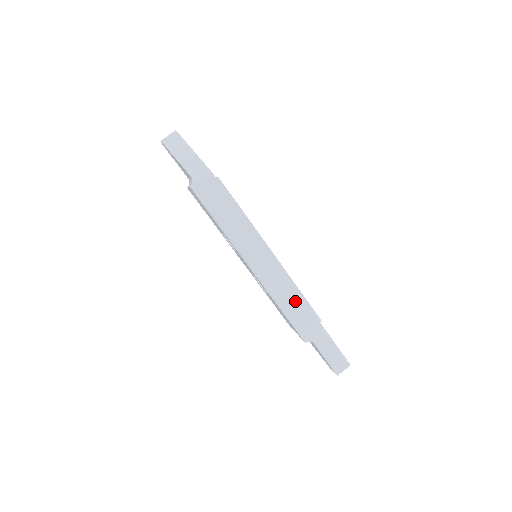
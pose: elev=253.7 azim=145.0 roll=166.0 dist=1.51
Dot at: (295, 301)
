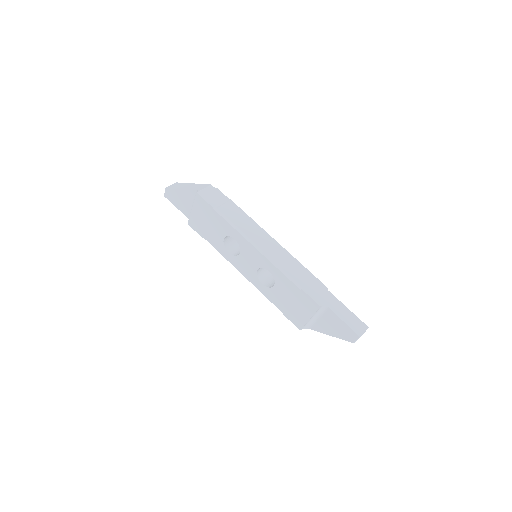
Dot at: (300, 272)
